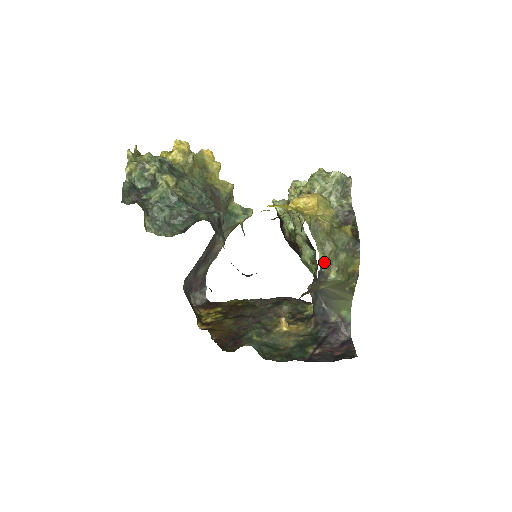
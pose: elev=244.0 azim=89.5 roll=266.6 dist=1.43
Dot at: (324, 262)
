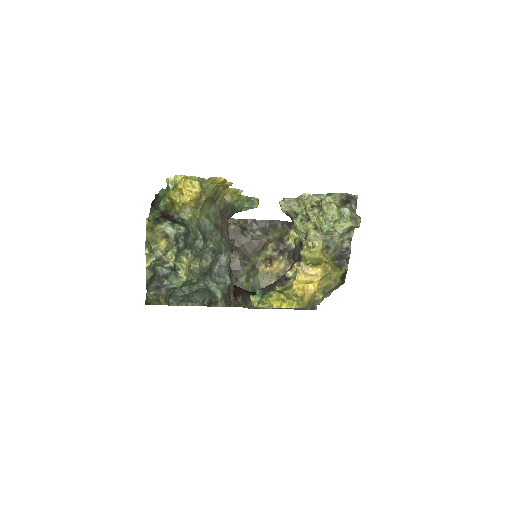
Dot at: occluded
